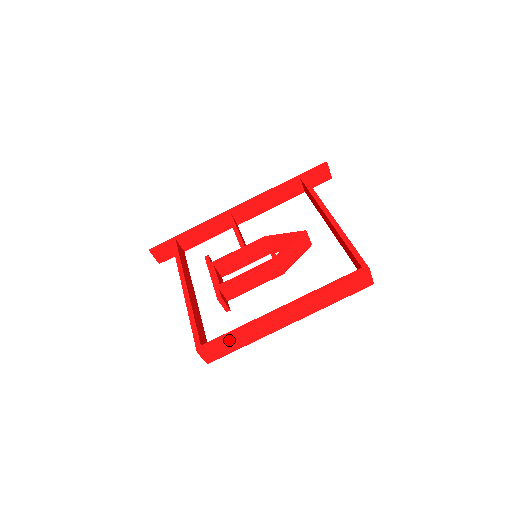
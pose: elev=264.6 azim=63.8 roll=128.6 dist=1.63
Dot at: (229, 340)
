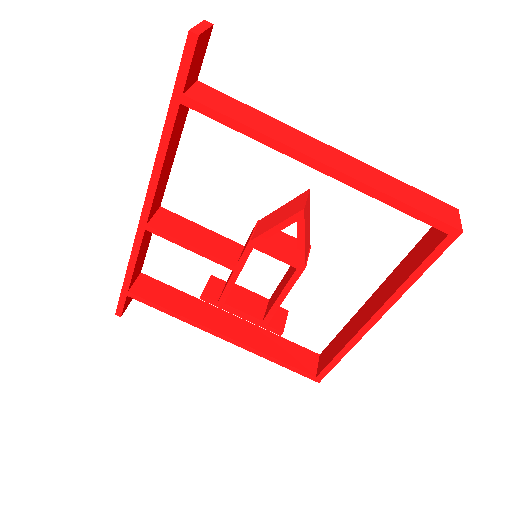
Dot at: occluded
